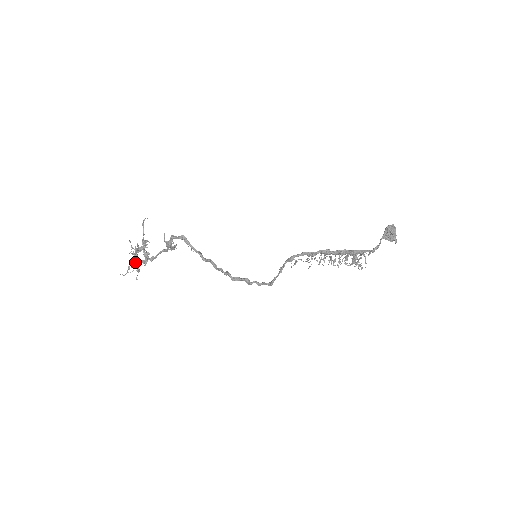
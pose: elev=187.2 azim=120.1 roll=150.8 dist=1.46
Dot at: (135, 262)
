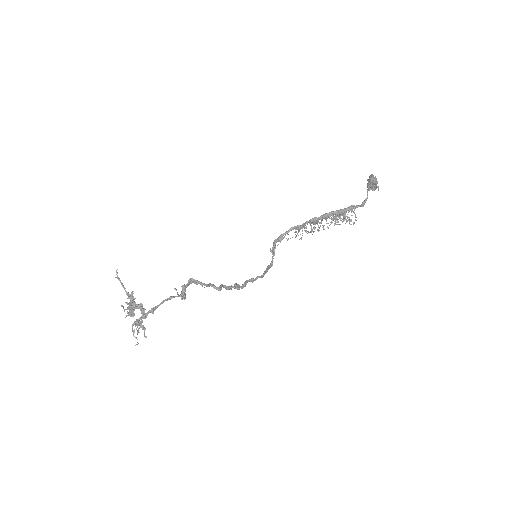
Dot at: (138, 323)
